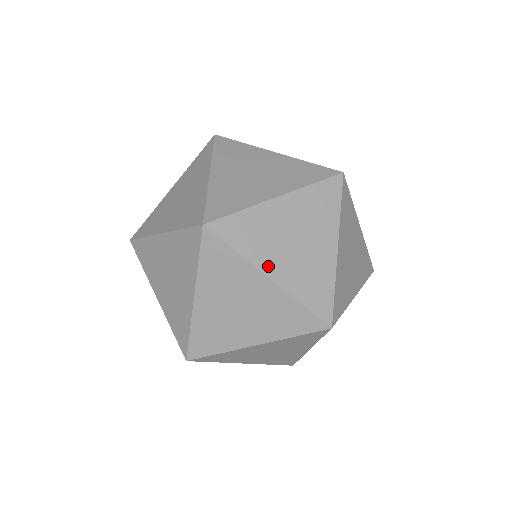
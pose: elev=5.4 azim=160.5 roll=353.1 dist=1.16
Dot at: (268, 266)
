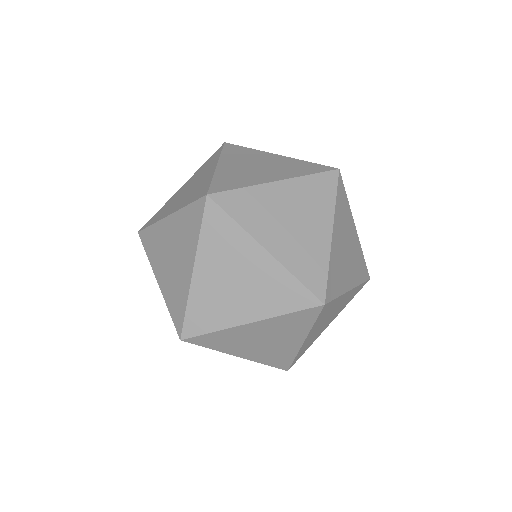
Dot at: (348, 284)
